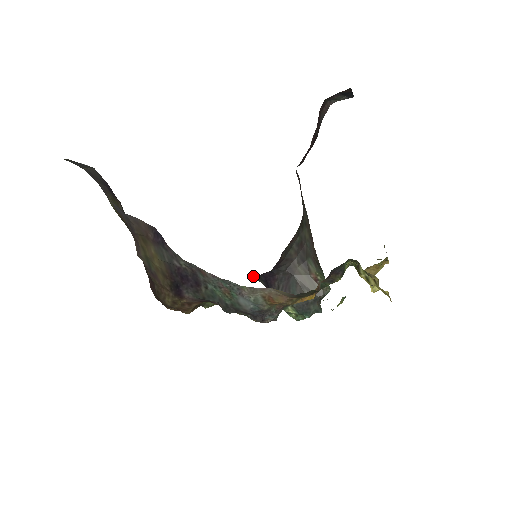
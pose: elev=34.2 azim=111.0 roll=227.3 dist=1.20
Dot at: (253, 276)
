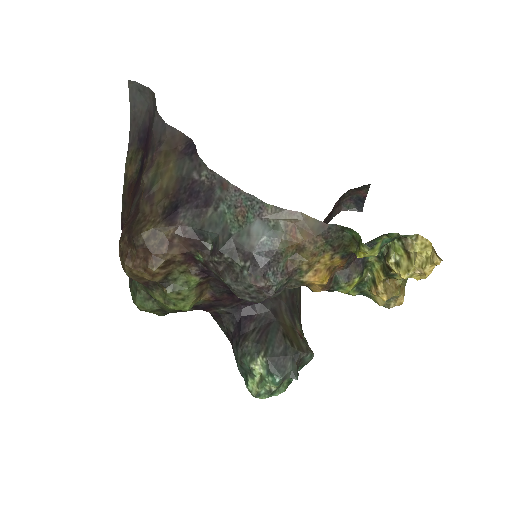
Dot at: (227, 309)
